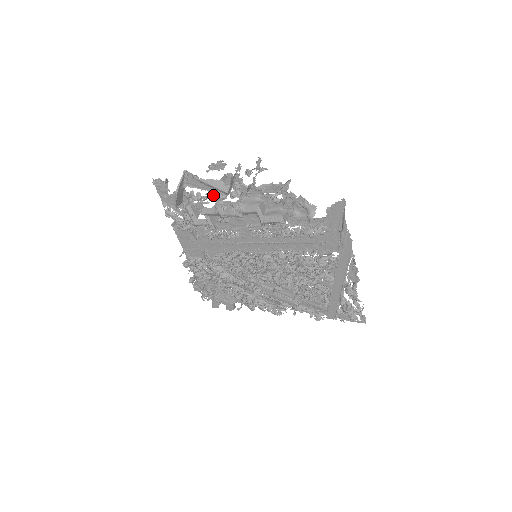
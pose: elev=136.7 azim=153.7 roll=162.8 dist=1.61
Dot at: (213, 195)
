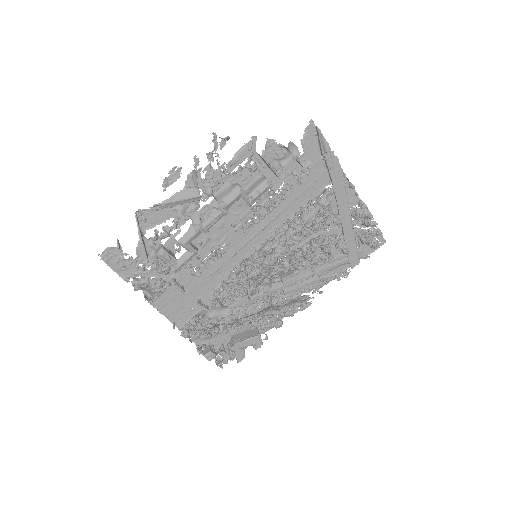
Dot at: (183, 214)
